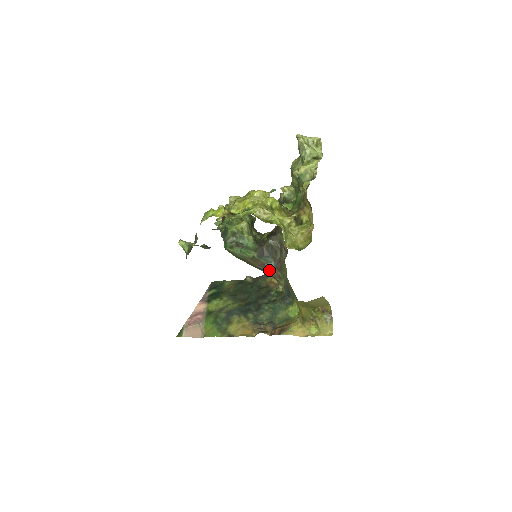
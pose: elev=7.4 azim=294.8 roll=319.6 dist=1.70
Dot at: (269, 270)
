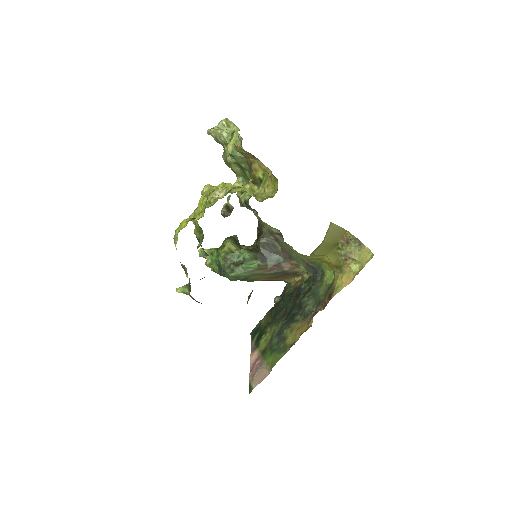
Dot at: (282, 267)
